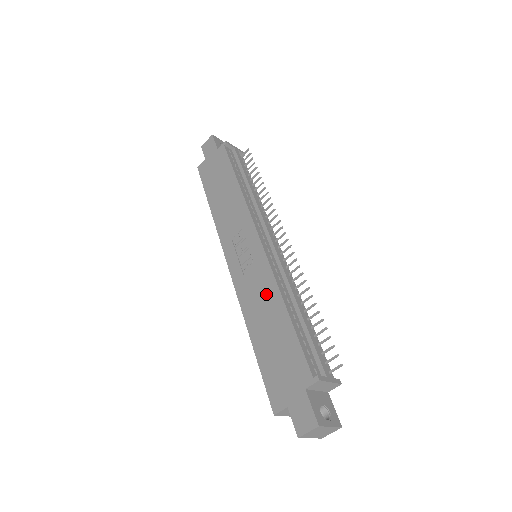
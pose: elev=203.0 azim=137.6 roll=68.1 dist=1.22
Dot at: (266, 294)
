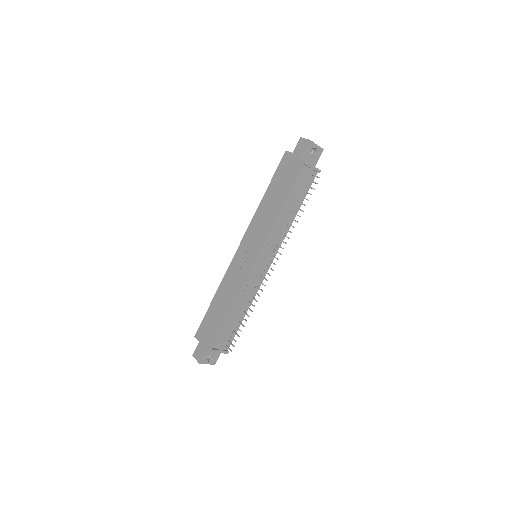
Dot at: (233, 290)
